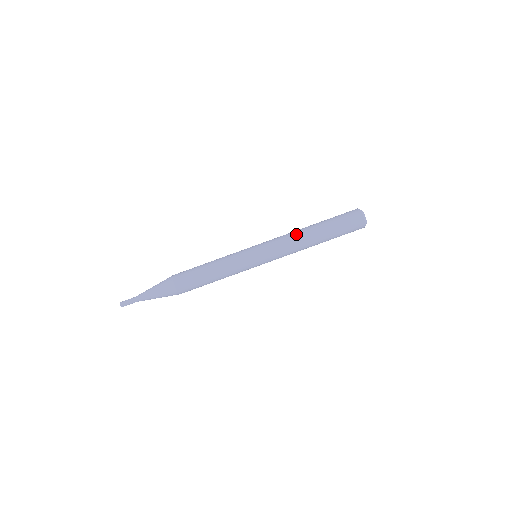
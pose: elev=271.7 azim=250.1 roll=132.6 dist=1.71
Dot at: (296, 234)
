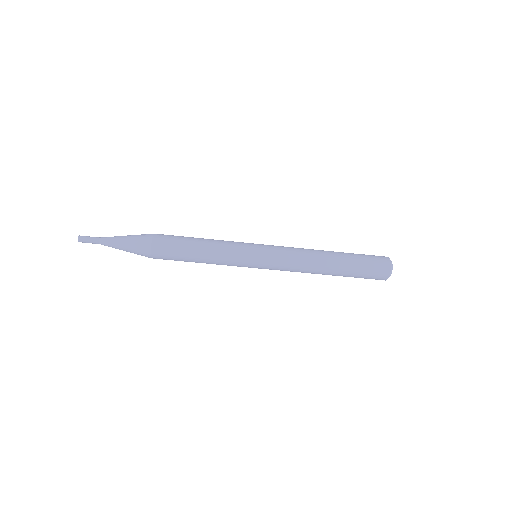
Dot at: (311, 255)
